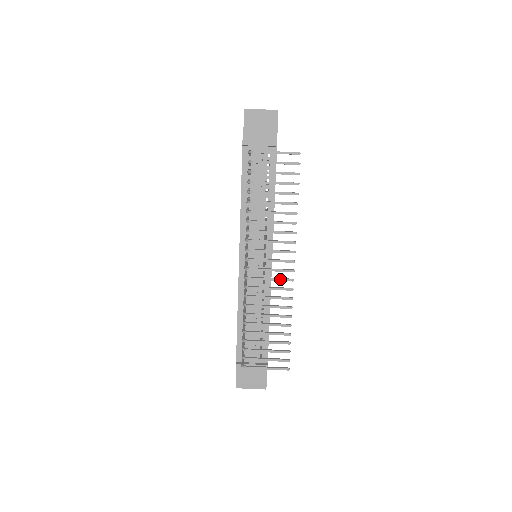
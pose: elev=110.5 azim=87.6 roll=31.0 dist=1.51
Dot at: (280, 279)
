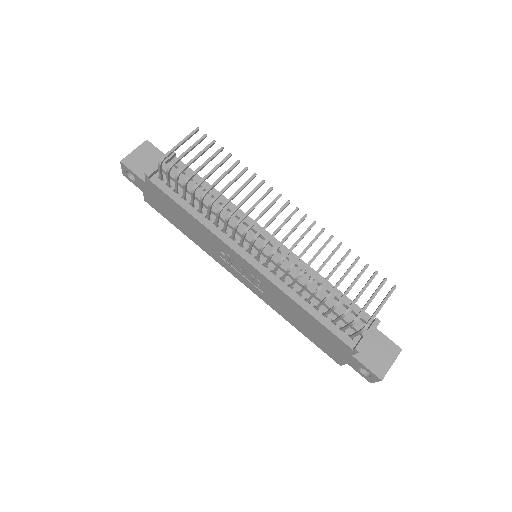
Dot at: (297, 224)
